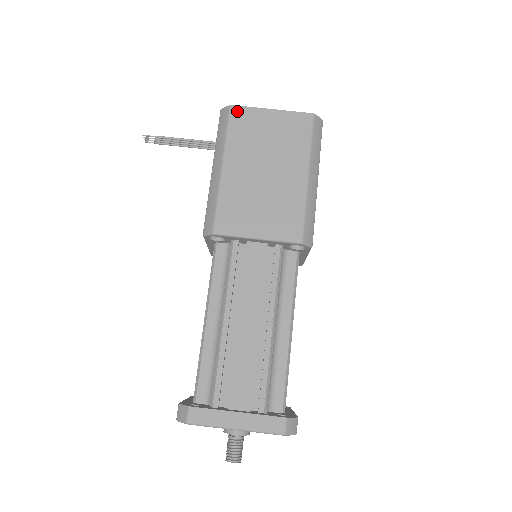
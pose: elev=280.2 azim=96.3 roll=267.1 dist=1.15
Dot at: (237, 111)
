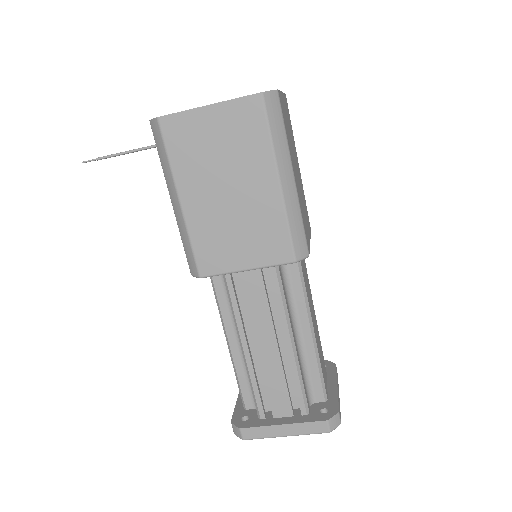
Dot at: (168, 123)
